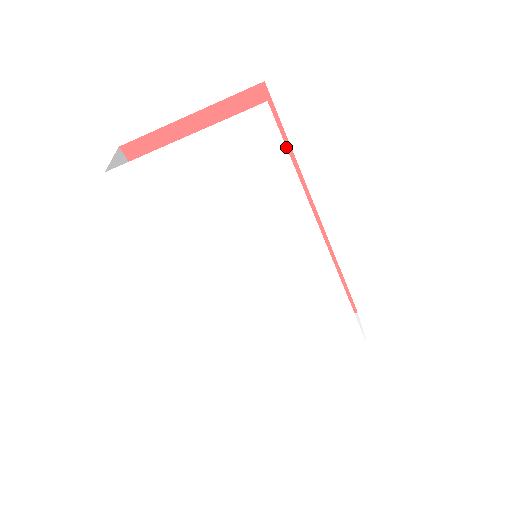
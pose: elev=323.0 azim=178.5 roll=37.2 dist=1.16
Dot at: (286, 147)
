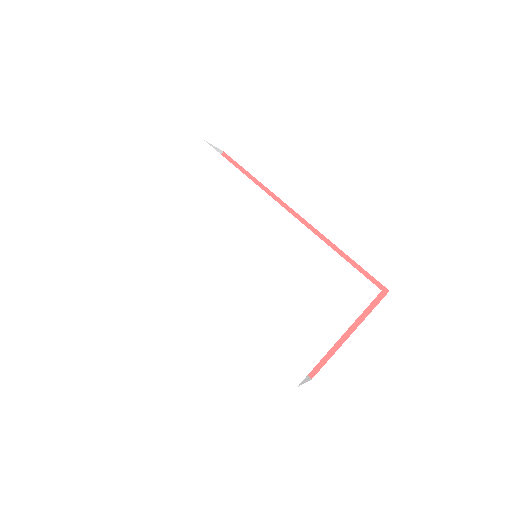
Dot at: (223, 157)
